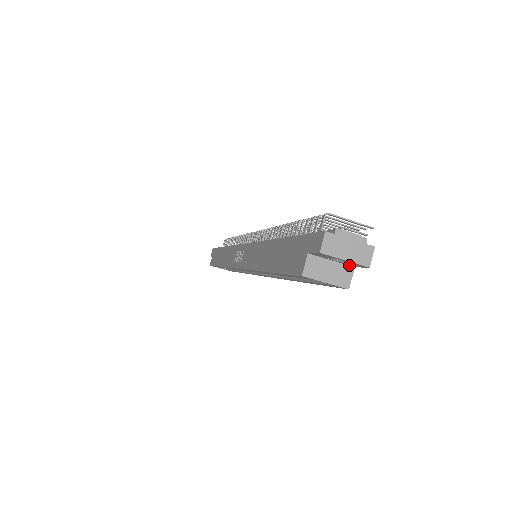
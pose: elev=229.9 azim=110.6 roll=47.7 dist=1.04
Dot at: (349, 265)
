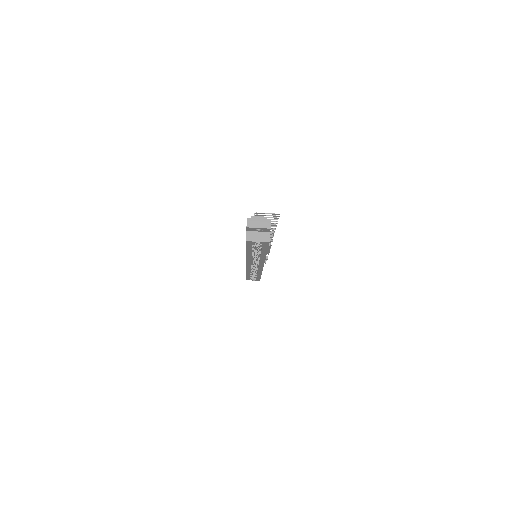
Dot at: (267, 232)
